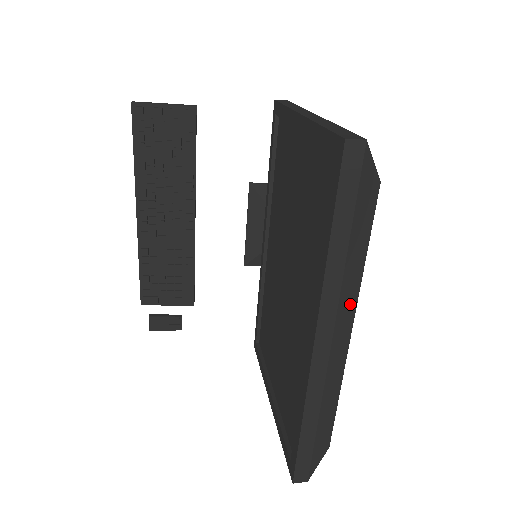
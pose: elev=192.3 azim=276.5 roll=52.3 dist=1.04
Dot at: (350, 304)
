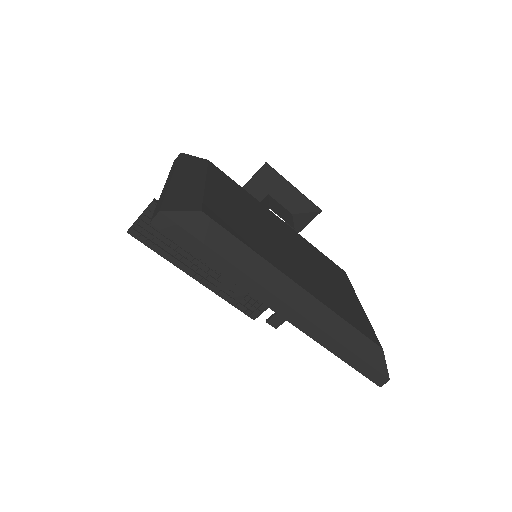
Dot at: (273, 276)
